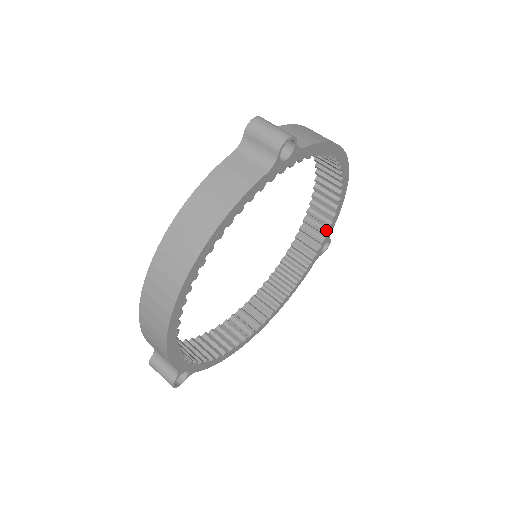
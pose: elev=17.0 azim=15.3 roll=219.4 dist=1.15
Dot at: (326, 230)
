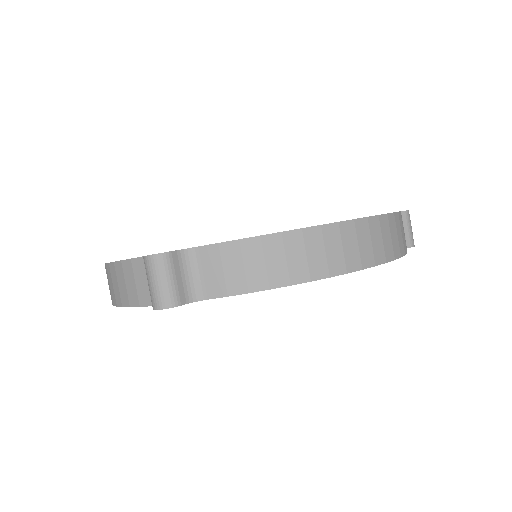
Dot at: occluded
